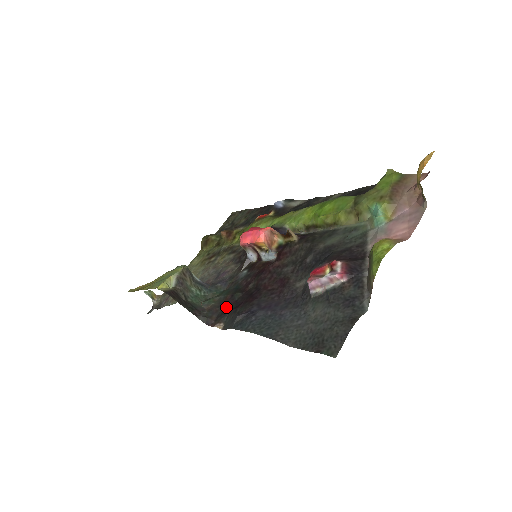
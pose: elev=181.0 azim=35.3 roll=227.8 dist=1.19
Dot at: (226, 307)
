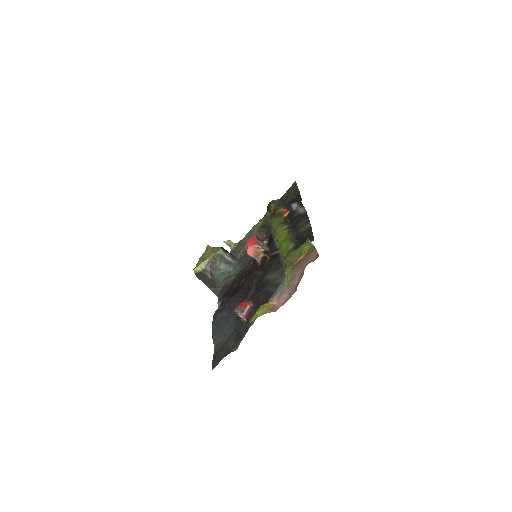
Dot at: (228, 290)
